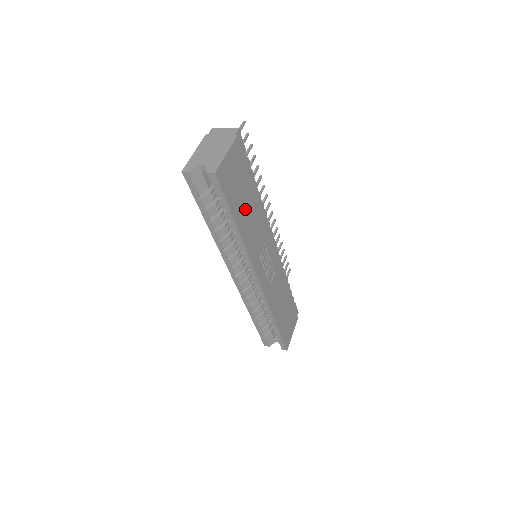
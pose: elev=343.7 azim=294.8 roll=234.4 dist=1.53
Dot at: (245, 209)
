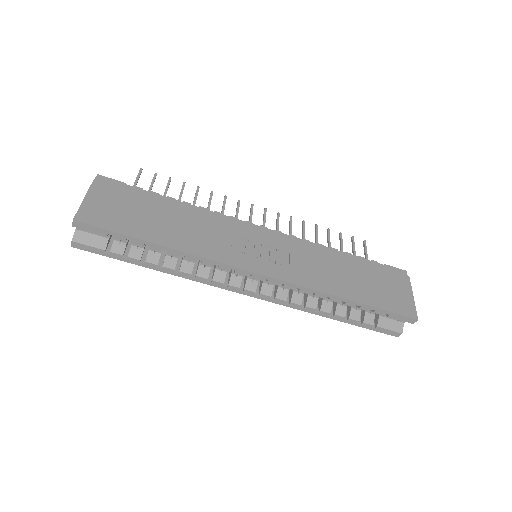
Dot at: (161, 224)
